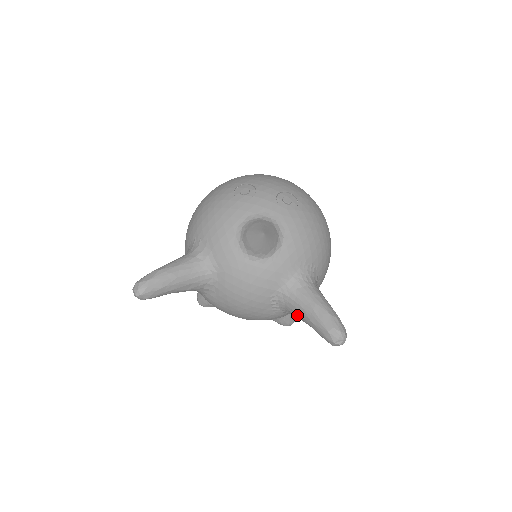
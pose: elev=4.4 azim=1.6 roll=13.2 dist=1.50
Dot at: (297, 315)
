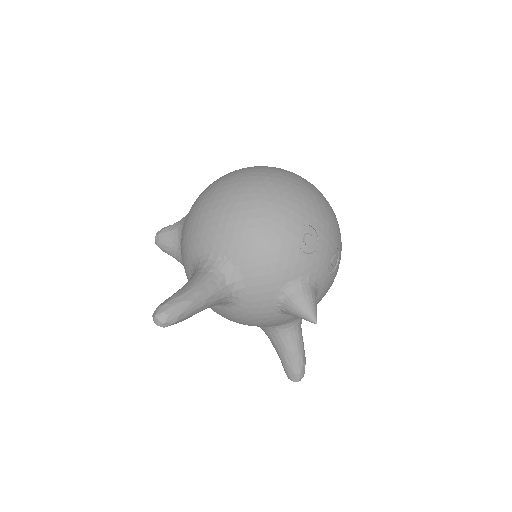
Dot at: (273, 343)
